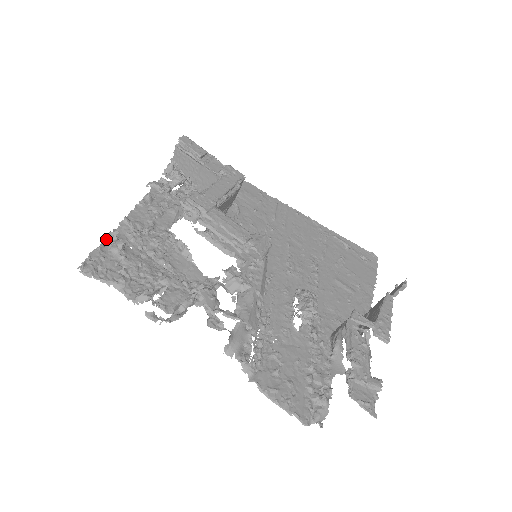
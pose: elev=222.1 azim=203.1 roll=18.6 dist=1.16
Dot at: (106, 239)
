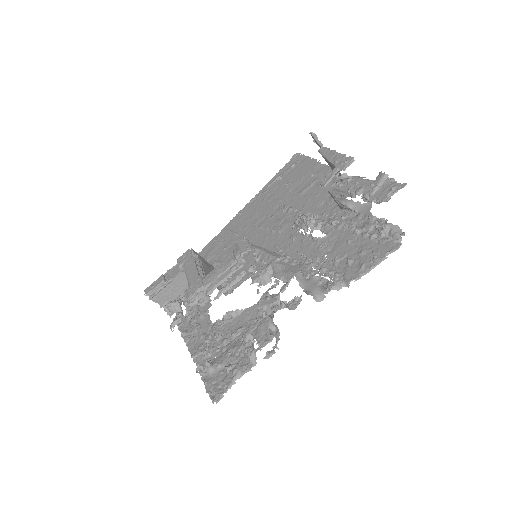
Dot at: occluded
